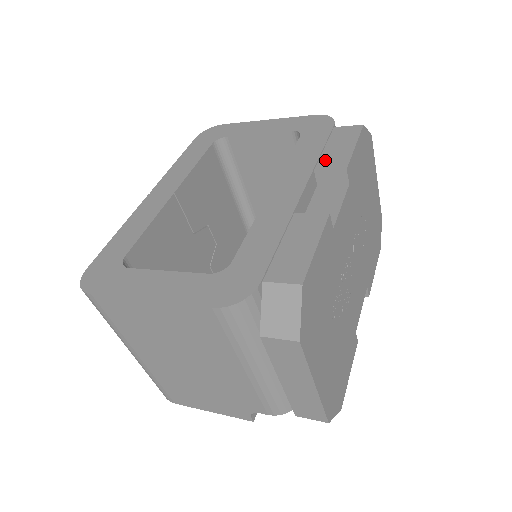
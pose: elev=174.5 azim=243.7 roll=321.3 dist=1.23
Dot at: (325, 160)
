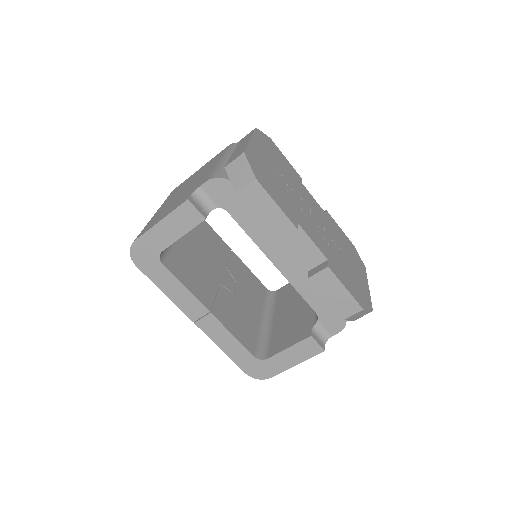
Dot at: occluded
